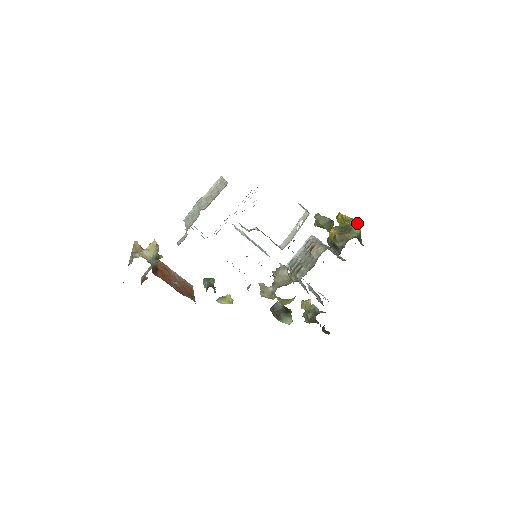
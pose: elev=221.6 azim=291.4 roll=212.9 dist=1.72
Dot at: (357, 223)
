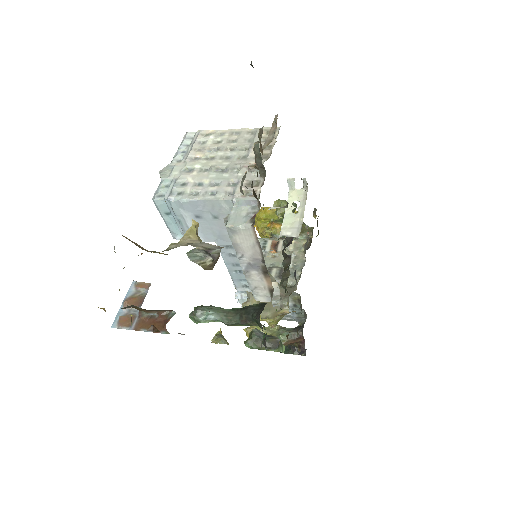
Dot at: occluded
